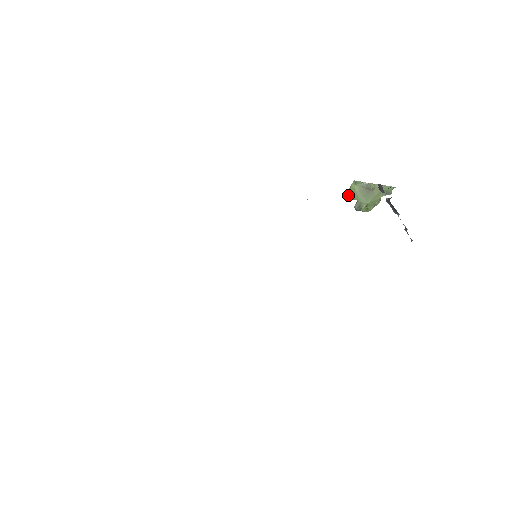
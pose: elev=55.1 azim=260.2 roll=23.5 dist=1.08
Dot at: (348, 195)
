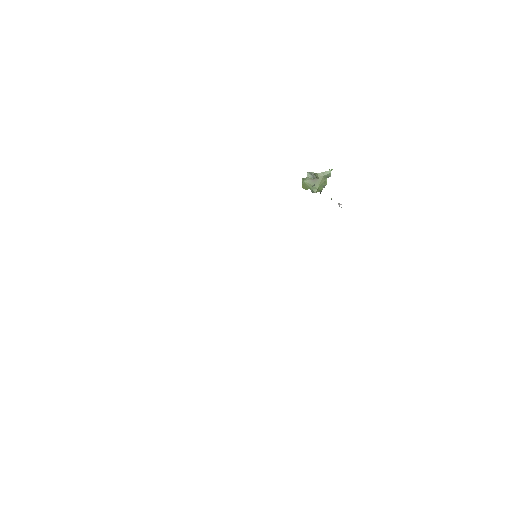
Dot at: (303, 188)
